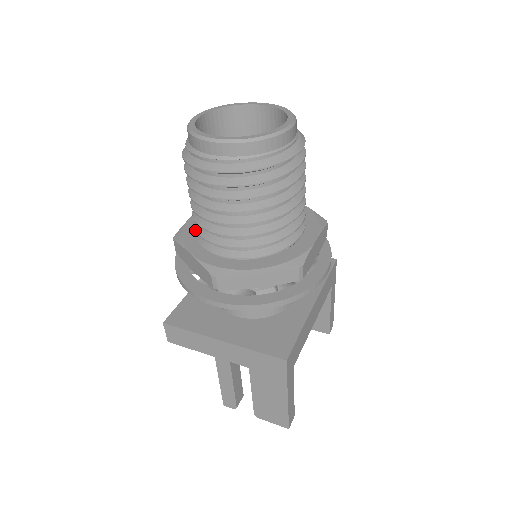
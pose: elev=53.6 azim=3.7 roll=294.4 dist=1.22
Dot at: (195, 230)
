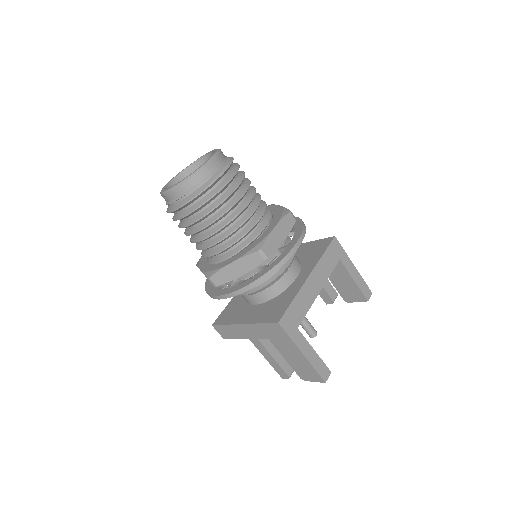
Dot at: occluded
